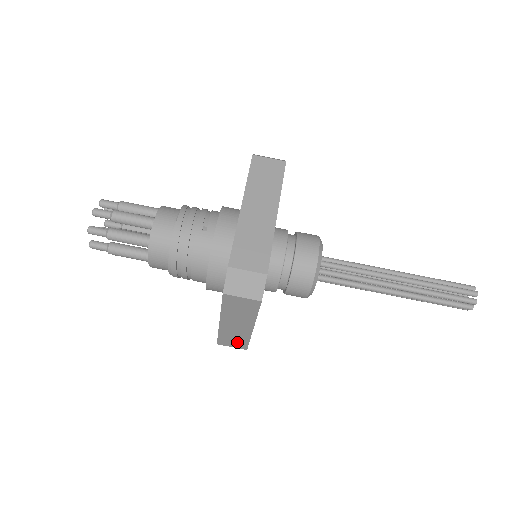
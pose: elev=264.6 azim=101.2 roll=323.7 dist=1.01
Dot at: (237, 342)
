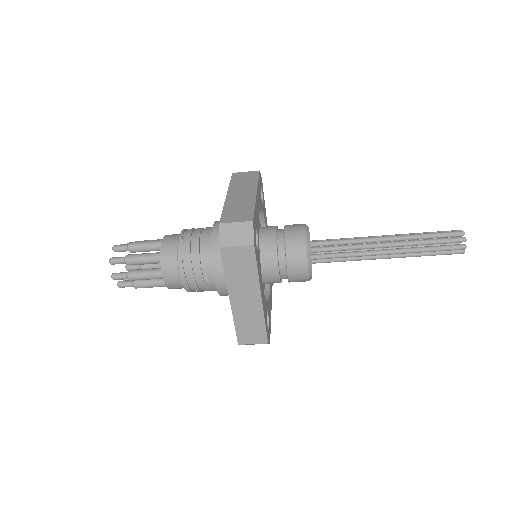
Dot at: occluded
